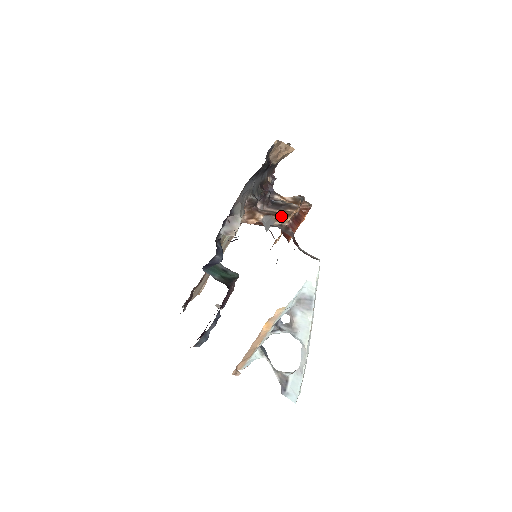
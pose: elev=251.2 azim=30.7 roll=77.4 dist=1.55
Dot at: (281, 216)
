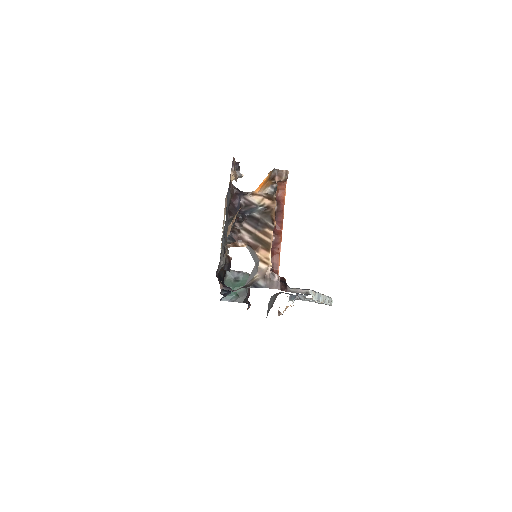
Dot at: (262, 250)
